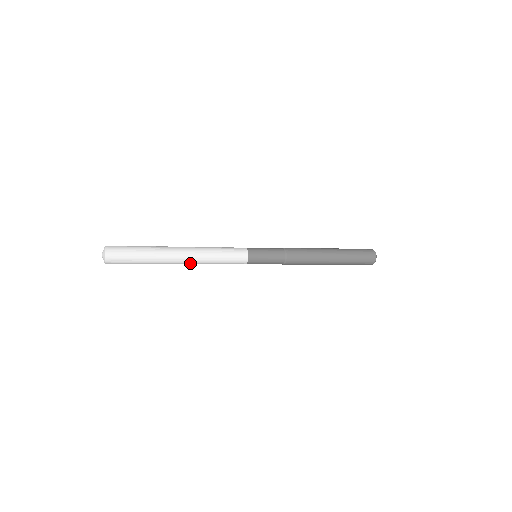
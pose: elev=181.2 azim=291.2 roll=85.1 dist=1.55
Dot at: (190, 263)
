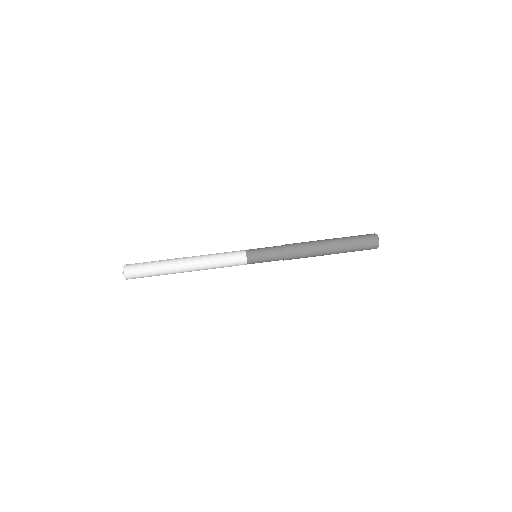
Dot at: occluded
